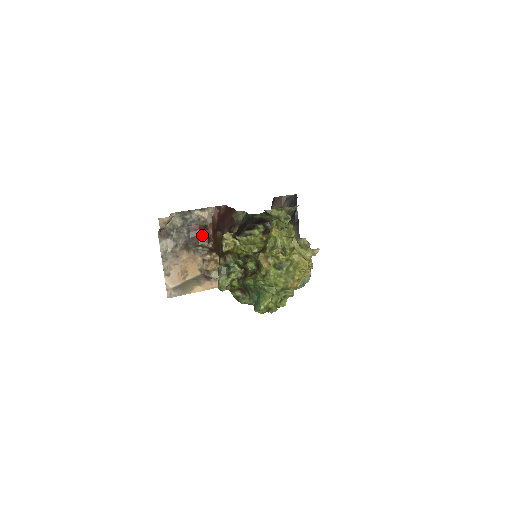
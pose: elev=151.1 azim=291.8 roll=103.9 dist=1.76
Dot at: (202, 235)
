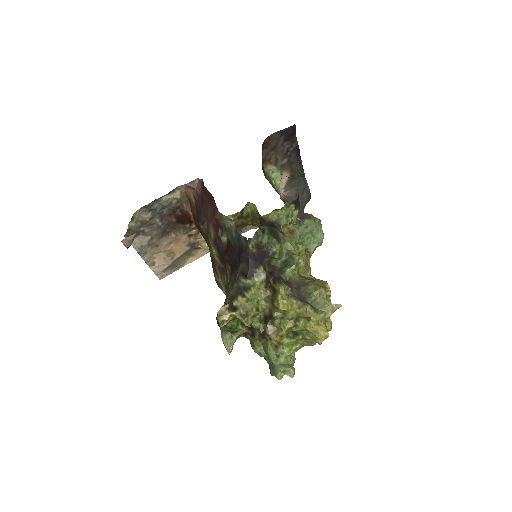
Dot at: (180, 218)
